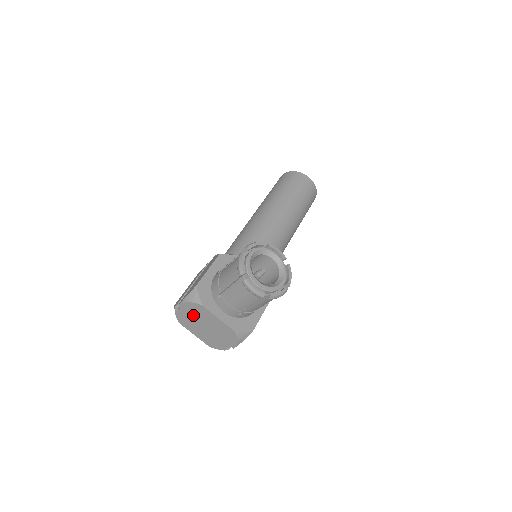
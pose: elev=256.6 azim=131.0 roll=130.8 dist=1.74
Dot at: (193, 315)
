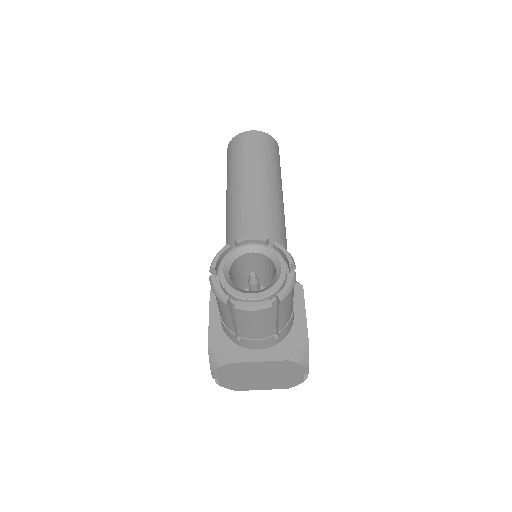
Dot at: (236, 376)
